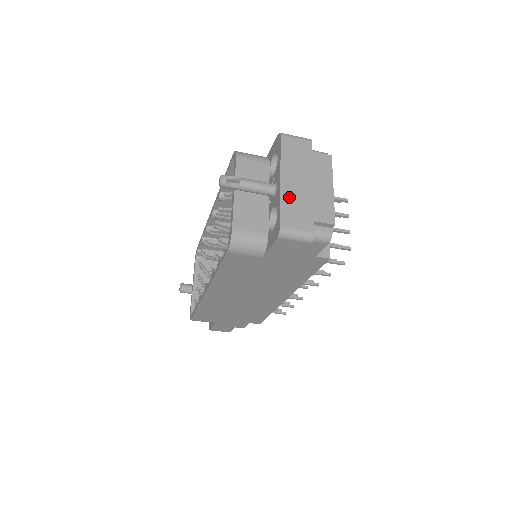
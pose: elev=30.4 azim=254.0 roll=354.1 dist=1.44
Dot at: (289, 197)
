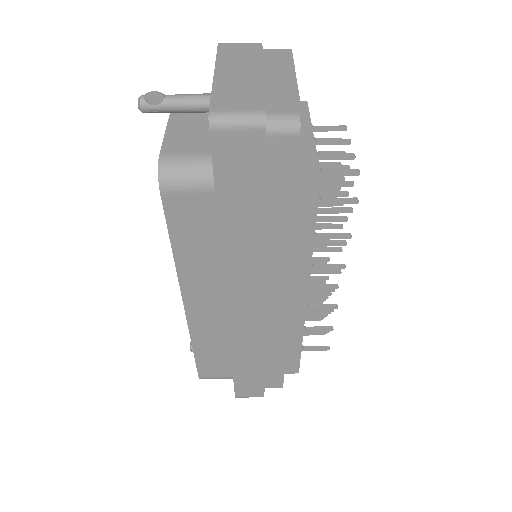
Dot at: (226, 86)
